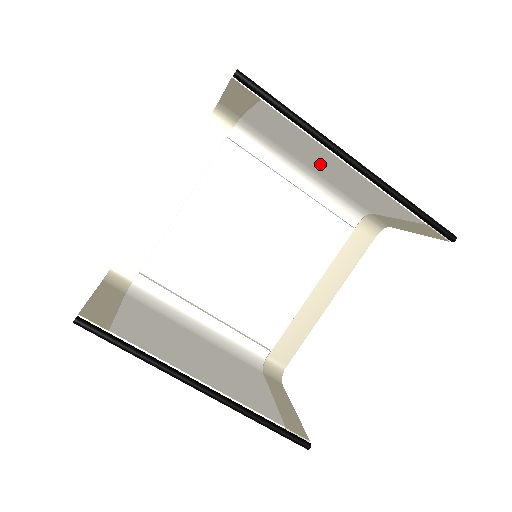
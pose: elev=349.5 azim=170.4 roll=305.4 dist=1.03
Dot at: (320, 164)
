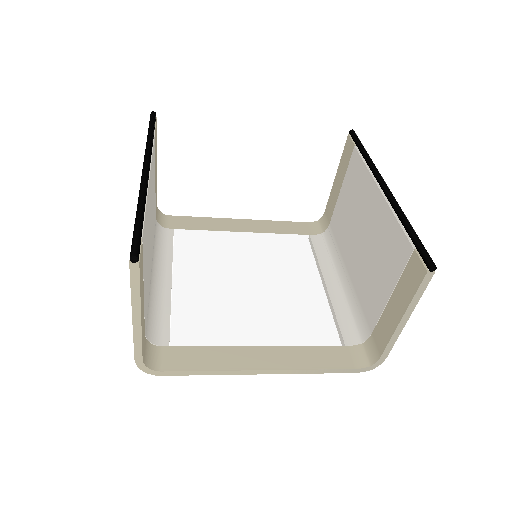
Dot at: (359, 238)
